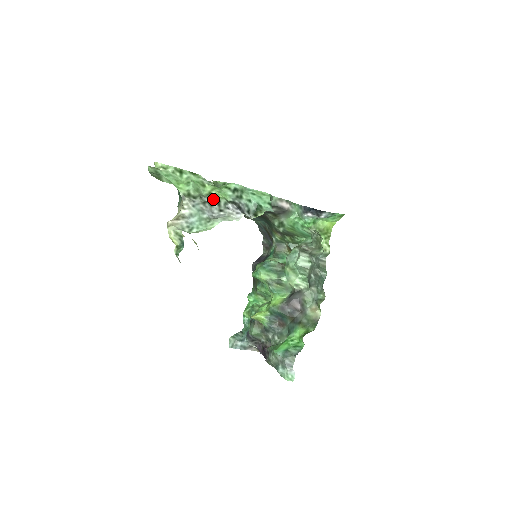
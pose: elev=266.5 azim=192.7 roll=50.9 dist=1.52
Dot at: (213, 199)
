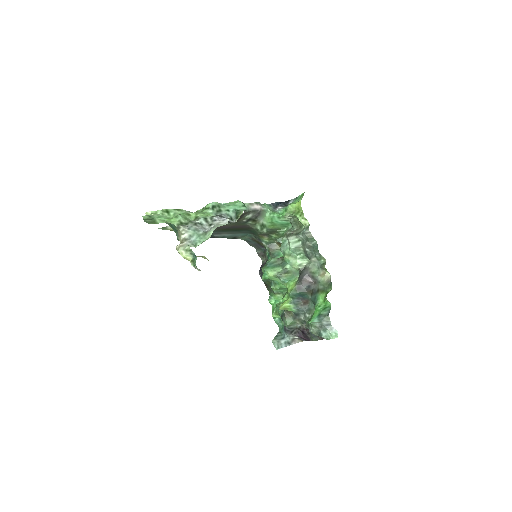
Dot at: (200, 219)
